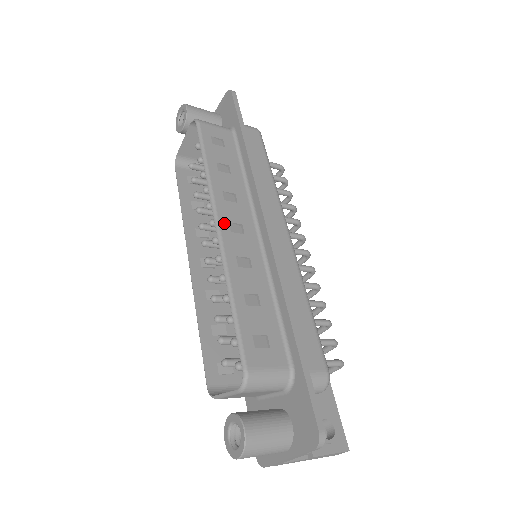
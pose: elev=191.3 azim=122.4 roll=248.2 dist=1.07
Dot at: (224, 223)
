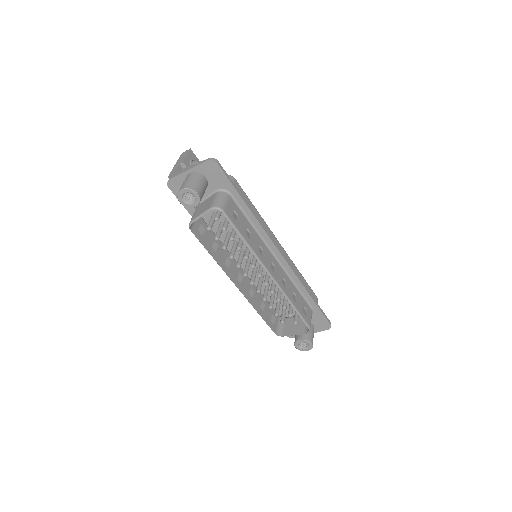
Dot at: (271, 271)
